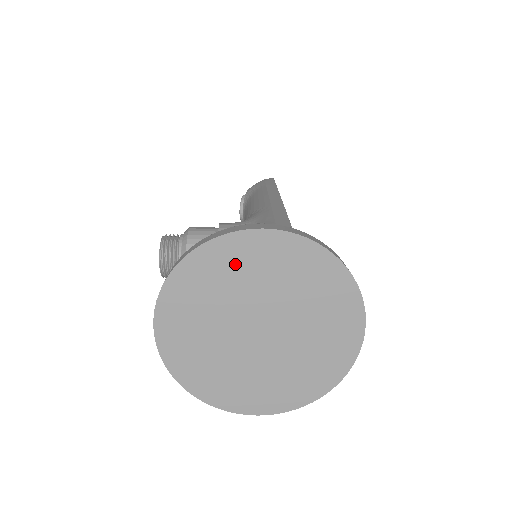
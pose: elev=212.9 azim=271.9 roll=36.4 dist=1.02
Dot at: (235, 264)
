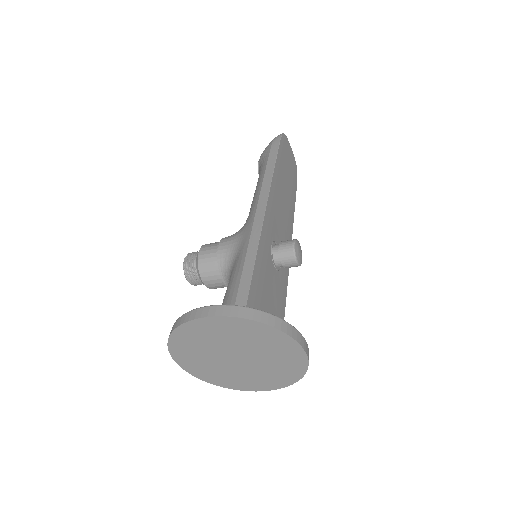
Dot at: (202, 333)
